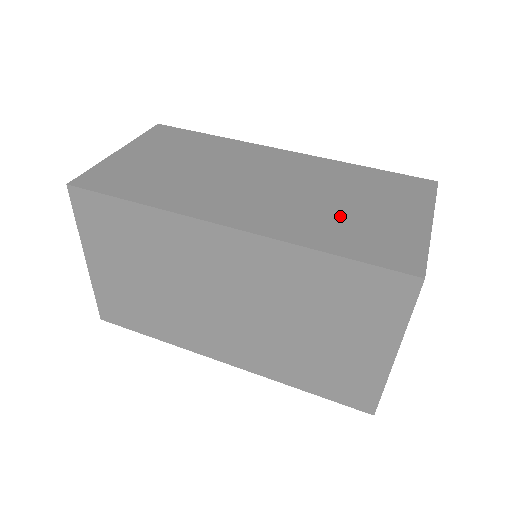
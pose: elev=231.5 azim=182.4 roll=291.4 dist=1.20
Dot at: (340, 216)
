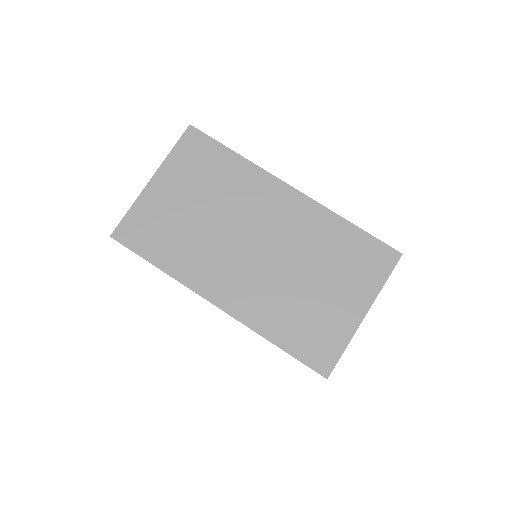
Dot at: occluded
